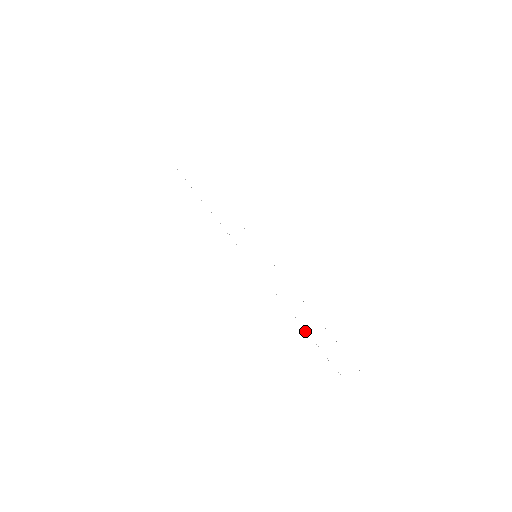
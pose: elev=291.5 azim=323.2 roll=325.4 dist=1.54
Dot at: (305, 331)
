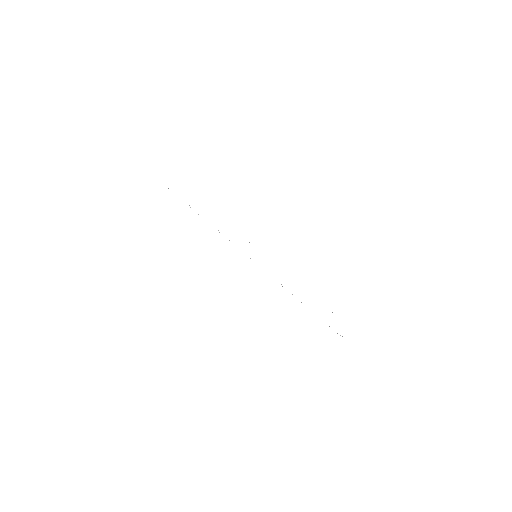
Dot at: occluded
